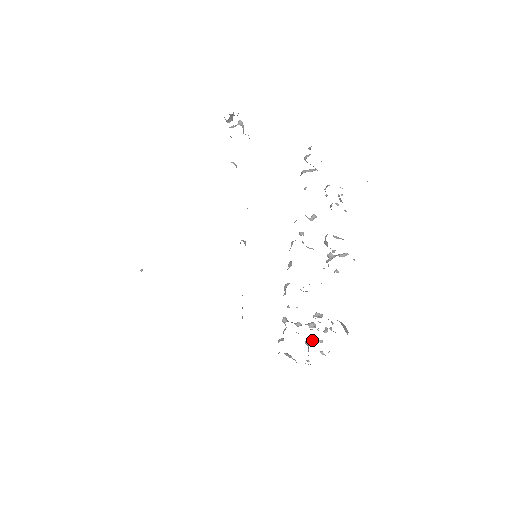
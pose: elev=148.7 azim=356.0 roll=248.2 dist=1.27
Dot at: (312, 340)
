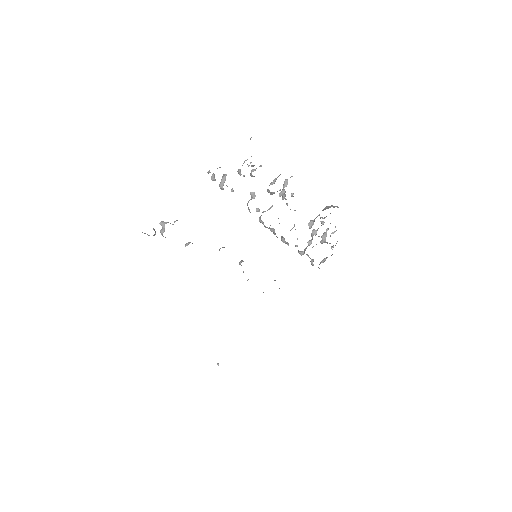
Dot at: (322, 237)
